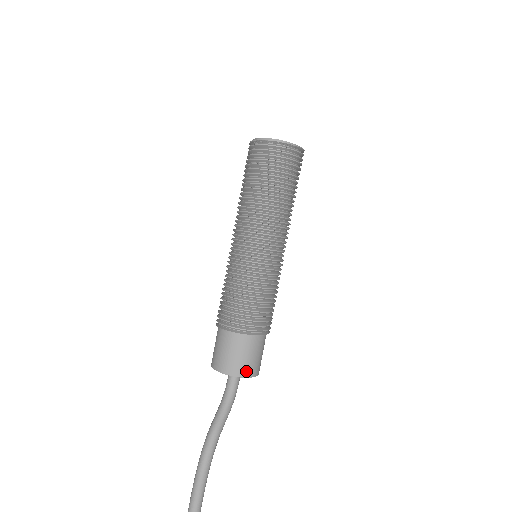
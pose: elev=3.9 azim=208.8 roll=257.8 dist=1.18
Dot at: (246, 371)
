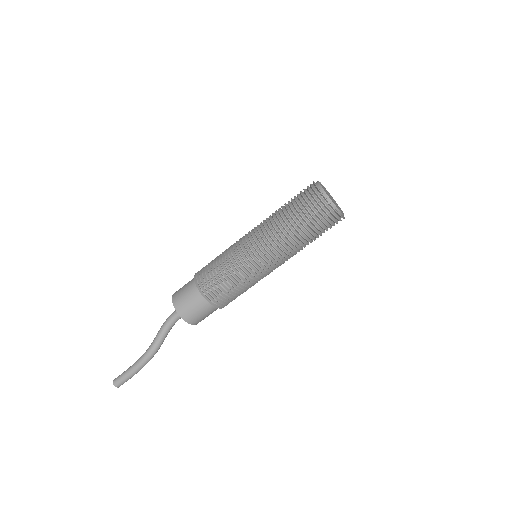
Dot at: occluded
